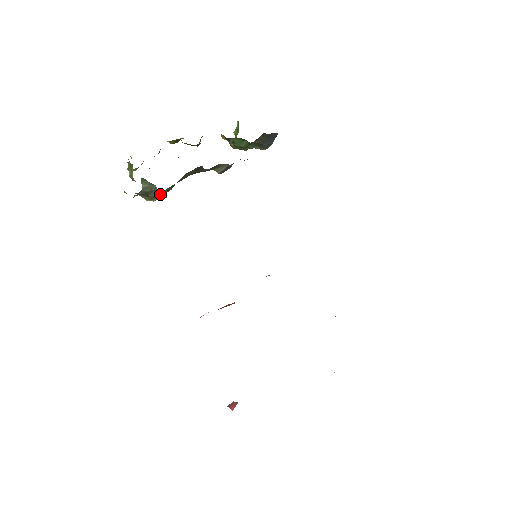
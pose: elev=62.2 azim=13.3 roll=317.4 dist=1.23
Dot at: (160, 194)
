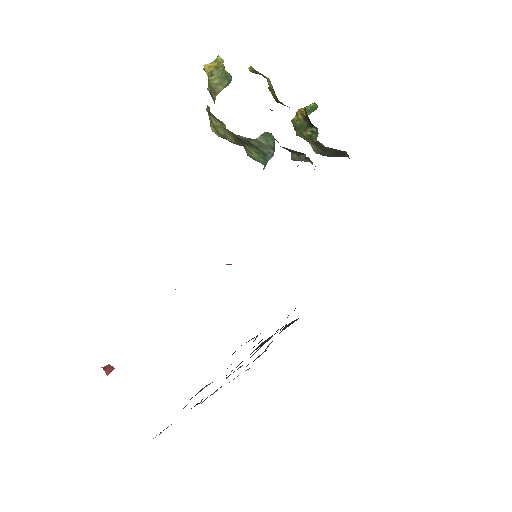
Dot at: (260, 156)
